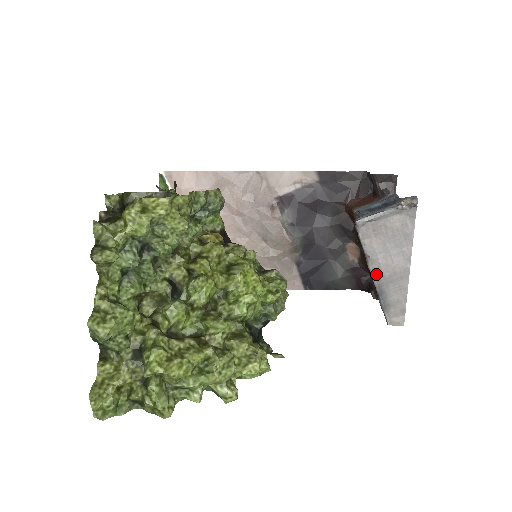
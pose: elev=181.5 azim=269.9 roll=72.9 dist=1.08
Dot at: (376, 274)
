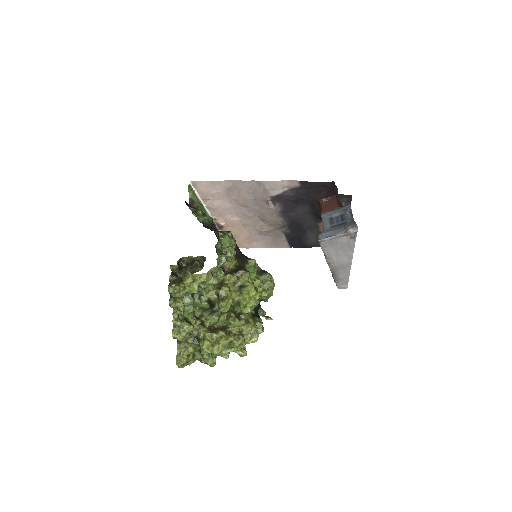
Dot at: (331, 265)
